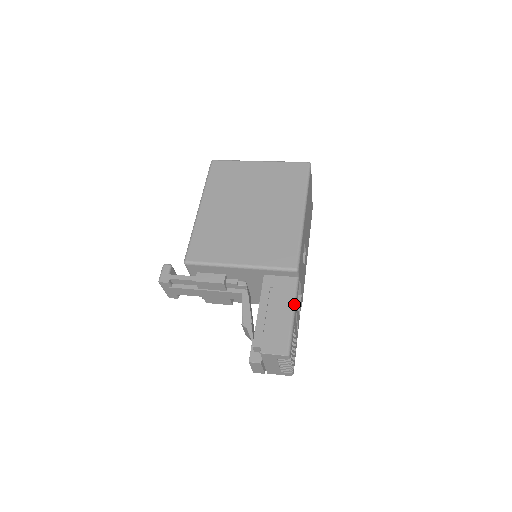
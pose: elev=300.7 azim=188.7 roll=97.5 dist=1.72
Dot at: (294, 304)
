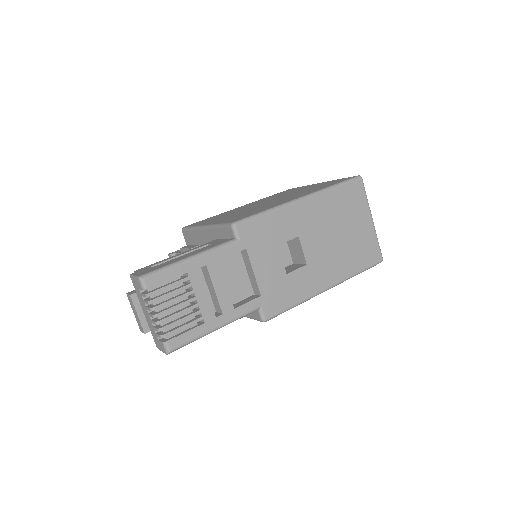
Dot at: (203, 252)
